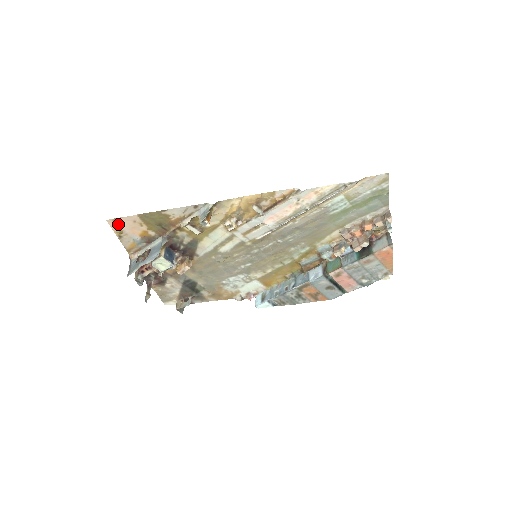
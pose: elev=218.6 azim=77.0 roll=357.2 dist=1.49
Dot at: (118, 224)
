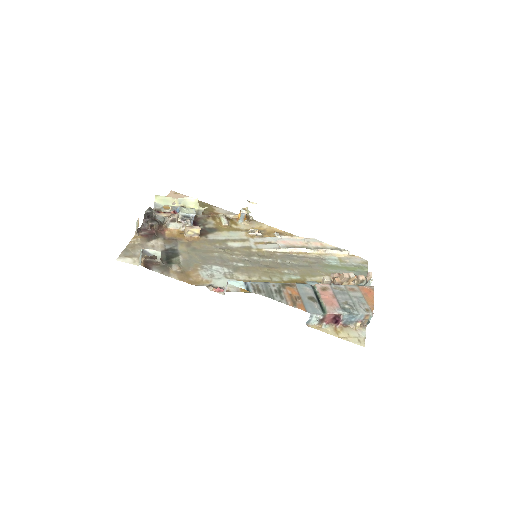
Dot at: (175, 196)
